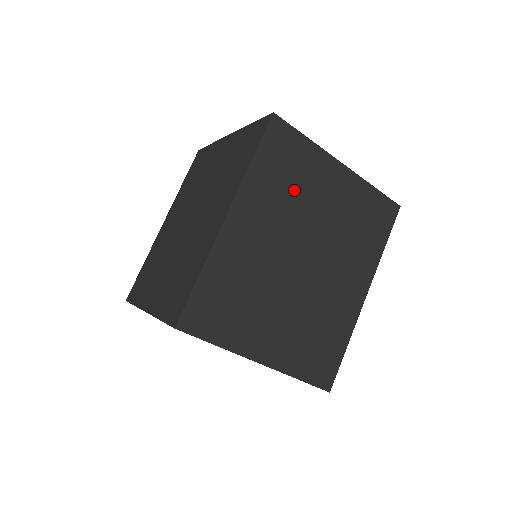
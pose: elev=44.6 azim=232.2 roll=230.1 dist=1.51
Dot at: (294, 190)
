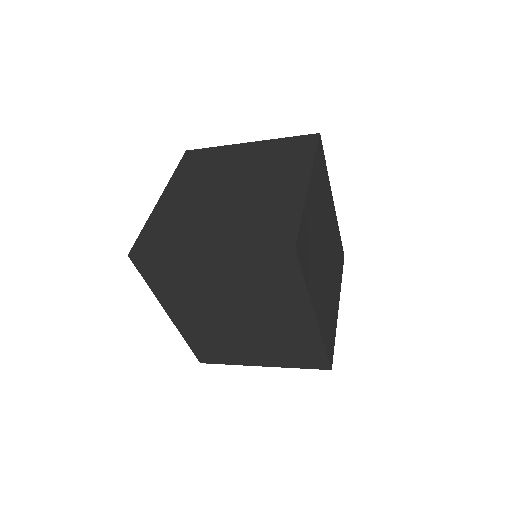
Dot at: (190, 287)
